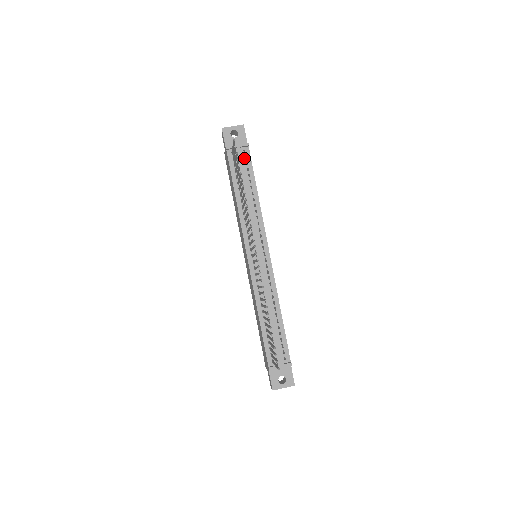
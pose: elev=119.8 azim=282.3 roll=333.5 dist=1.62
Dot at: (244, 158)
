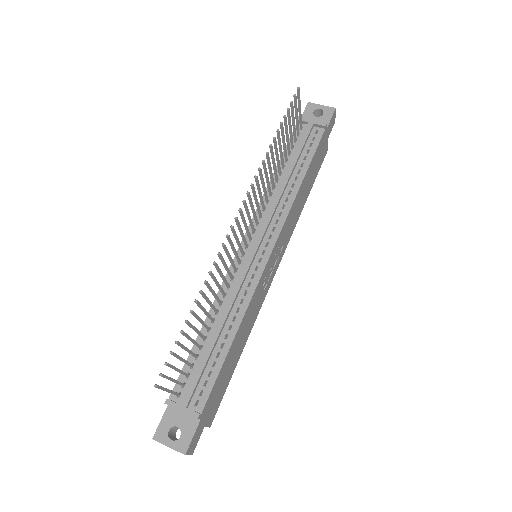
Dot at: (312, 138)
